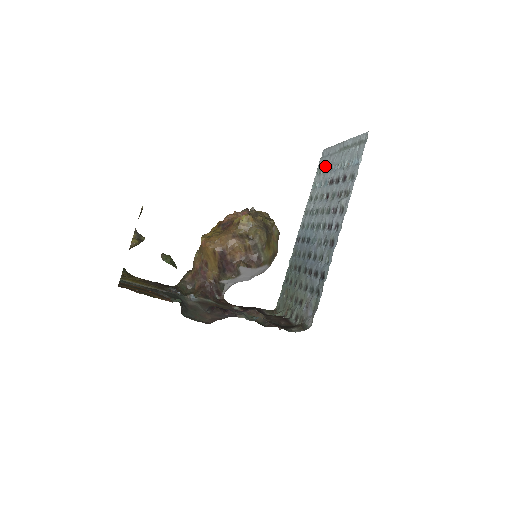
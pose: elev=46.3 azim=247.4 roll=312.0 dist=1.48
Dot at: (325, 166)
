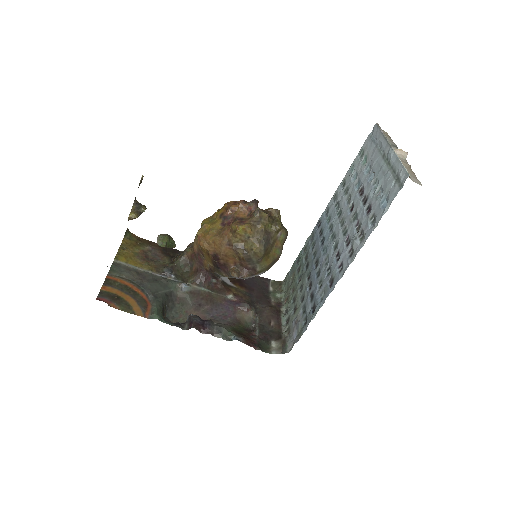
Dot at: (367, 156)
